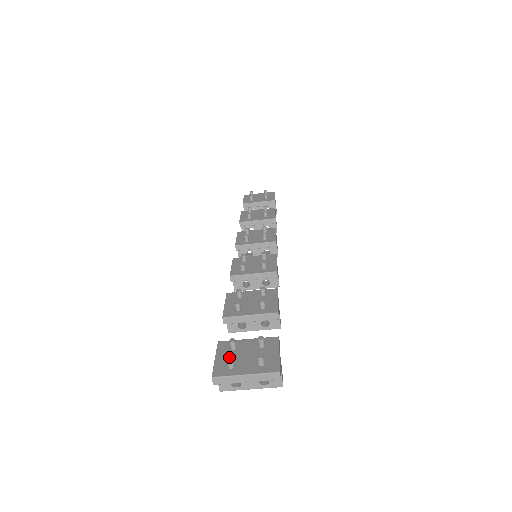
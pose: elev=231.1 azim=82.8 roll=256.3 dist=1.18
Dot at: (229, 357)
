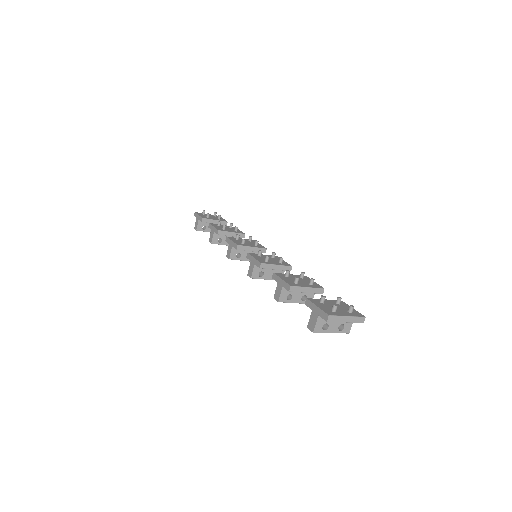
Dot at: (334, 304)
